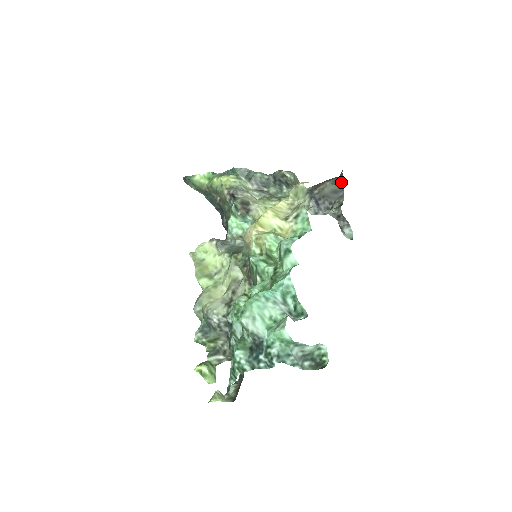
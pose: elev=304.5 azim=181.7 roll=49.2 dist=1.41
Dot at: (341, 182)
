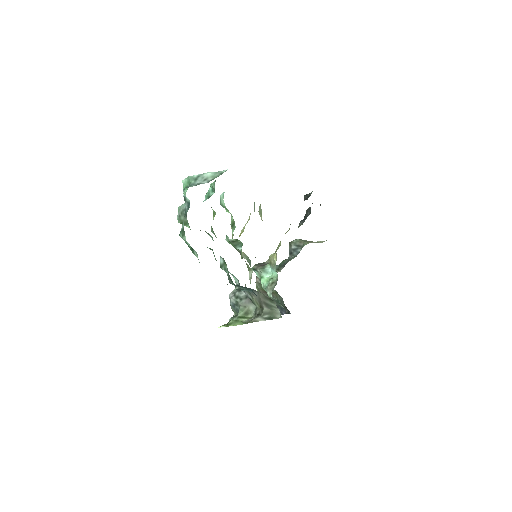
Dot at: occluded
